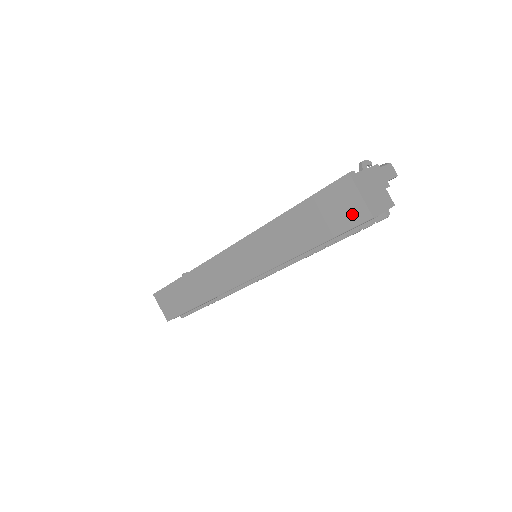
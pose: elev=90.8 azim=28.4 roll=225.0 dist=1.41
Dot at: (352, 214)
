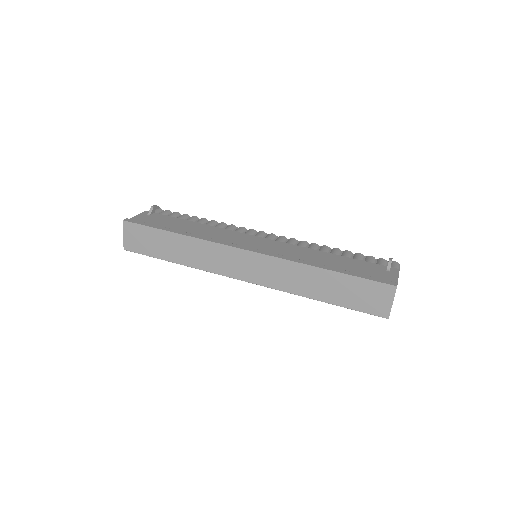
Dot at: (377, 307)
